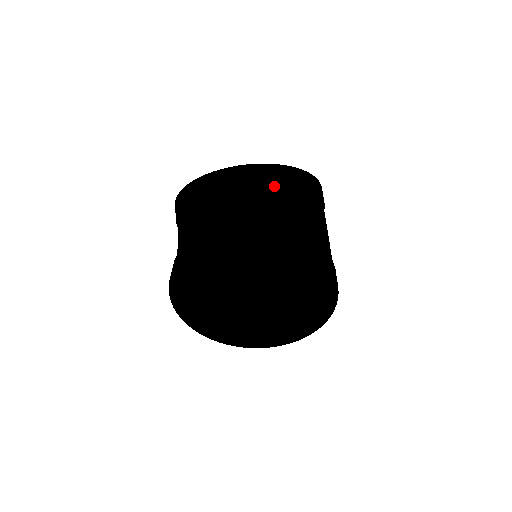
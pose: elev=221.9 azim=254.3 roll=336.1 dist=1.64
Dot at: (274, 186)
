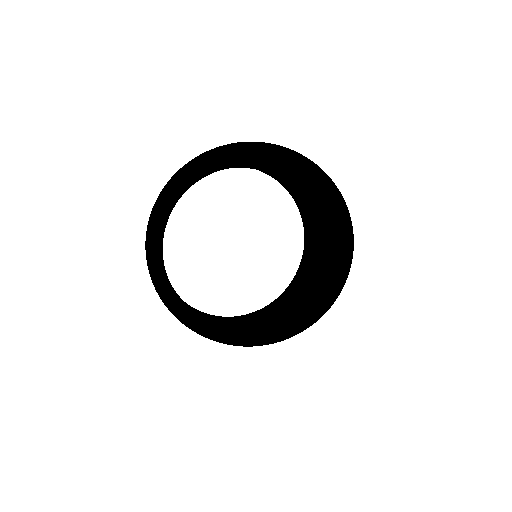
Dot at: occluded
